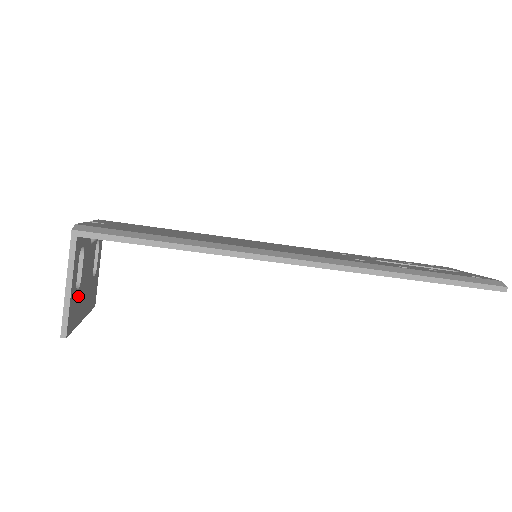
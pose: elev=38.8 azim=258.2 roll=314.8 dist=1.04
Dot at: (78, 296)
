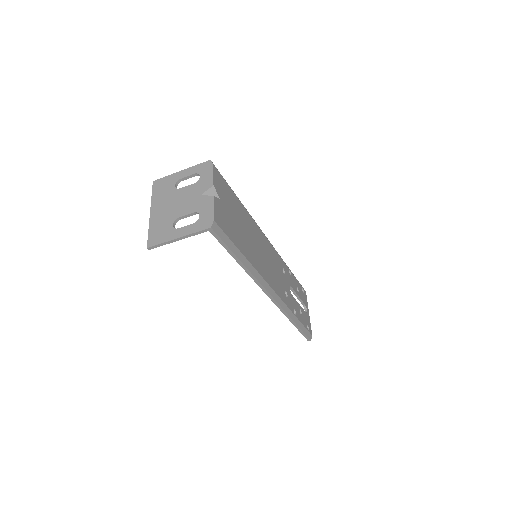
Dot at: (170, 225)
